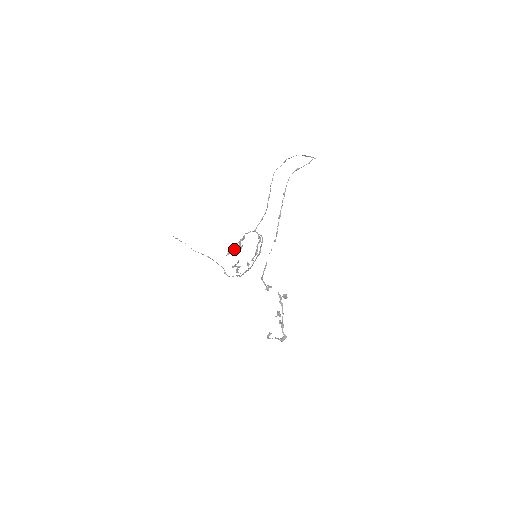
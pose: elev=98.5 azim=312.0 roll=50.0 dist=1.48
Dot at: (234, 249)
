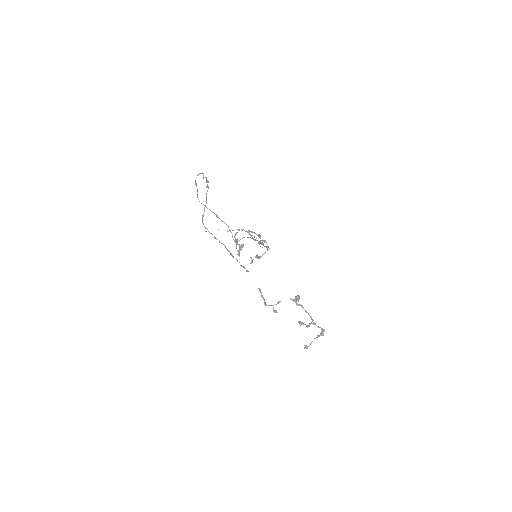
Dot at: (239, 250)
